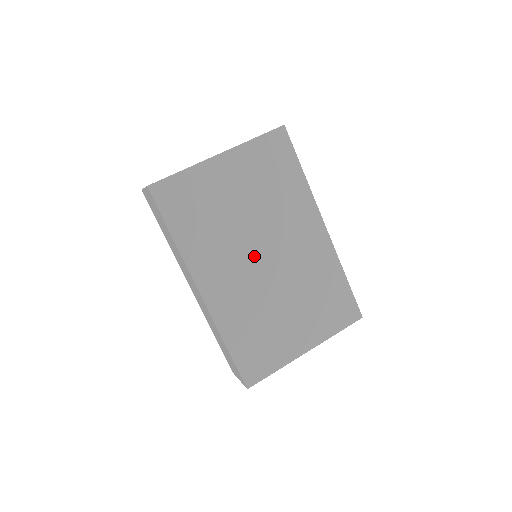
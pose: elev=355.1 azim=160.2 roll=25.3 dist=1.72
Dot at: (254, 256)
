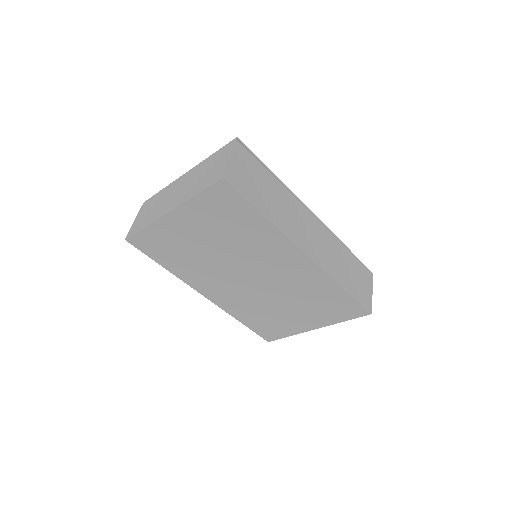
Dot at: (238, 276)
